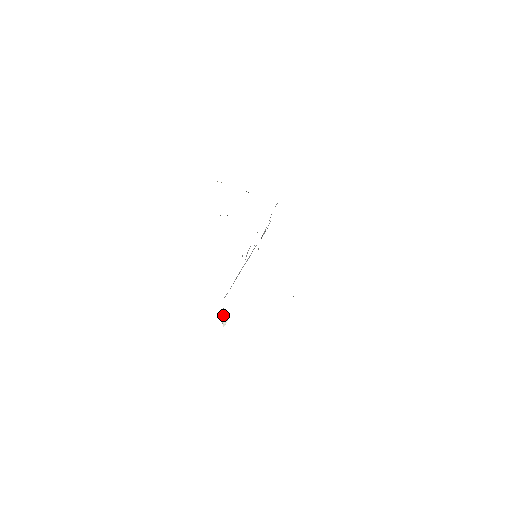
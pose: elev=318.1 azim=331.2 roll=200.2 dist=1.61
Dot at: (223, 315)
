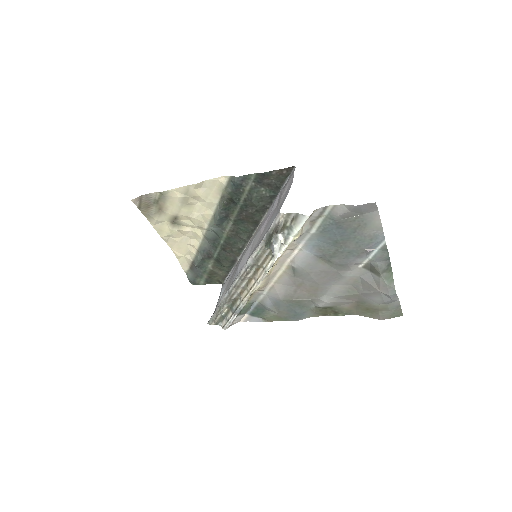
Dot at: (276, 239)
